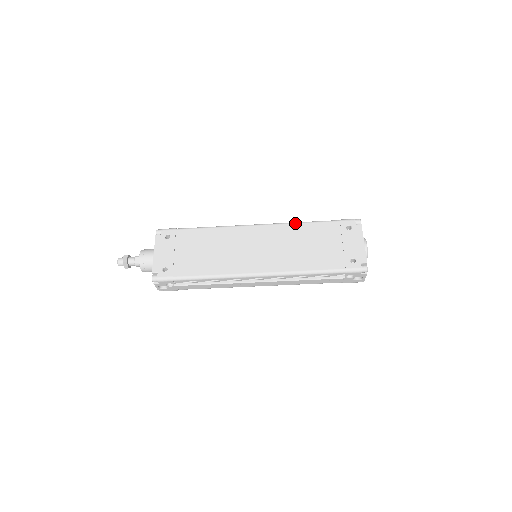
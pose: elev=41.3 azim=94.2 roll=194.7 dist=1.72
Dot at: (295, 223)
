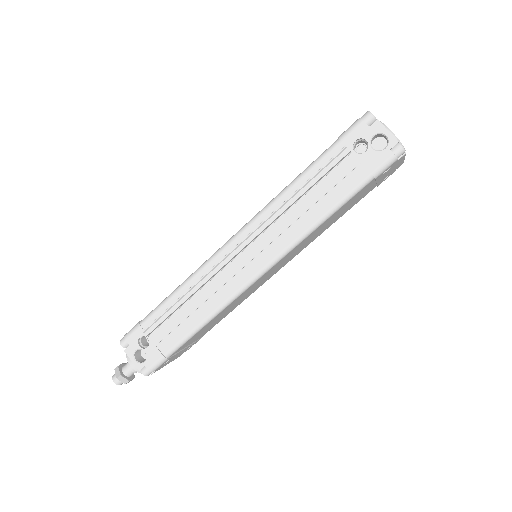
Dot at: occluded
